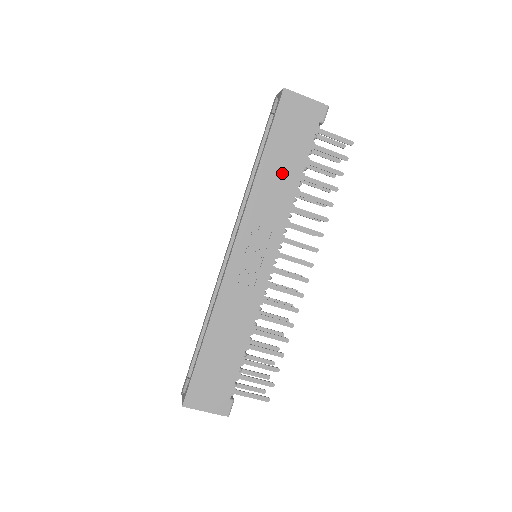
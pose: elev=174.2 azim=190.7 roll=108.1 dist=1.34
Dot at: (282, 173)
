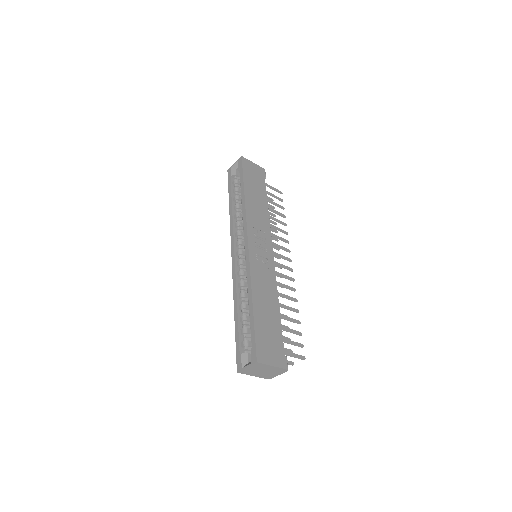
Dot at: (257, 200)
